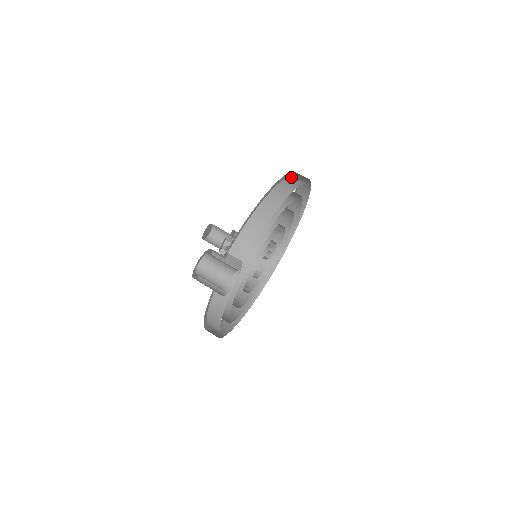
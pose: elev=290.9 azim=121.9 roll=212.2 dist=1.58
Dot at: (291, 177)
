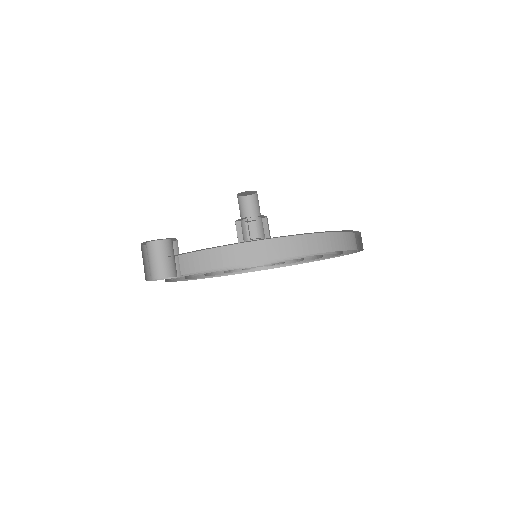
Dot at: (322, 234)
